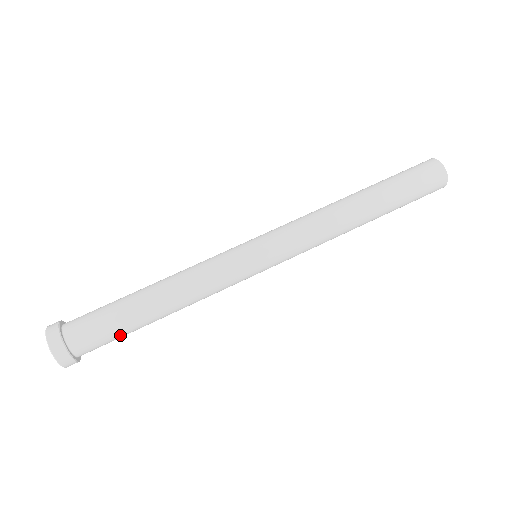
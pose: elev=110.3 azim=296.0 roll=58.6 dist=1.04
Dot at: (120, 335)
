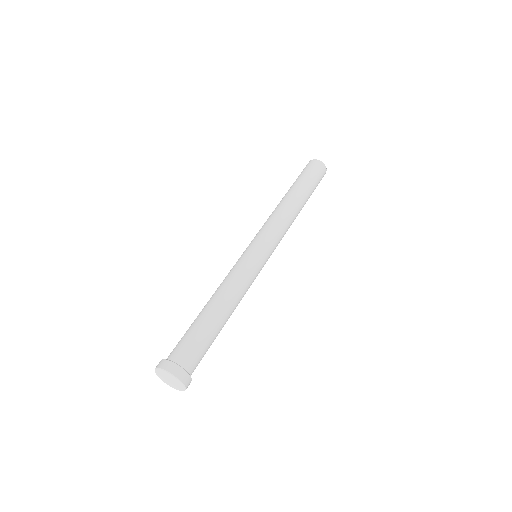
Dot at: (209, 344)
